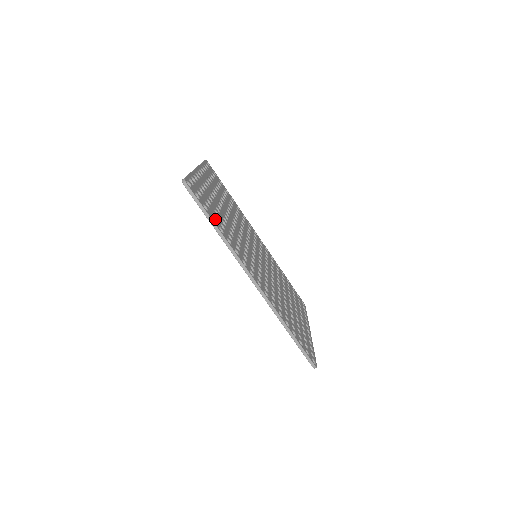
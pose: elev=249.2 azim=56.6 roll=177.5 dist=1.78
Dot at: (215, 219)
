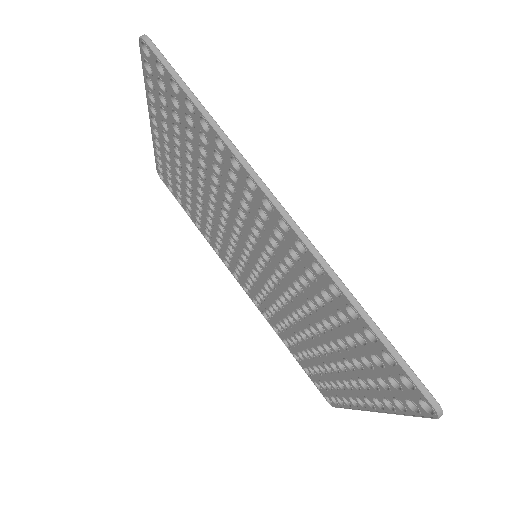
Dot at: occluded
